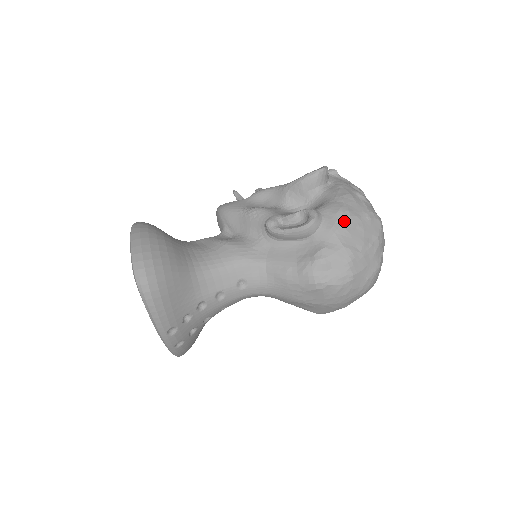
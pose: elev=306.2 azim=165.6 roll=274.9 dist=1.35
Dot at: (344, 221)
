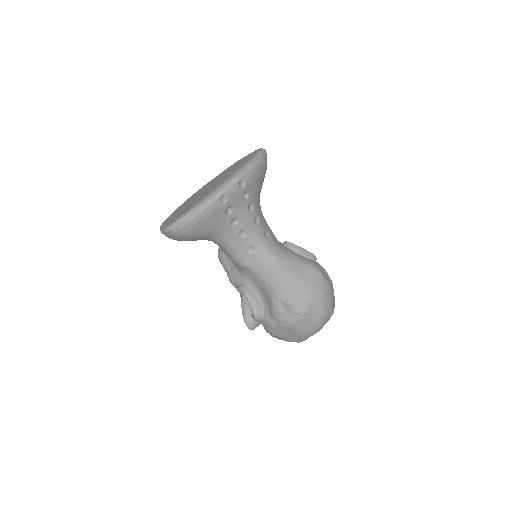
Dot at: occluded
